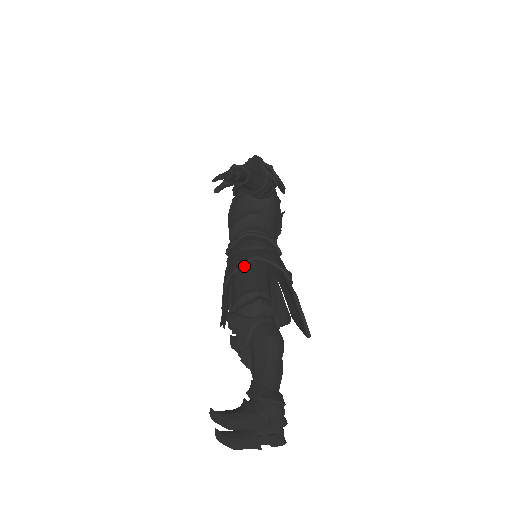
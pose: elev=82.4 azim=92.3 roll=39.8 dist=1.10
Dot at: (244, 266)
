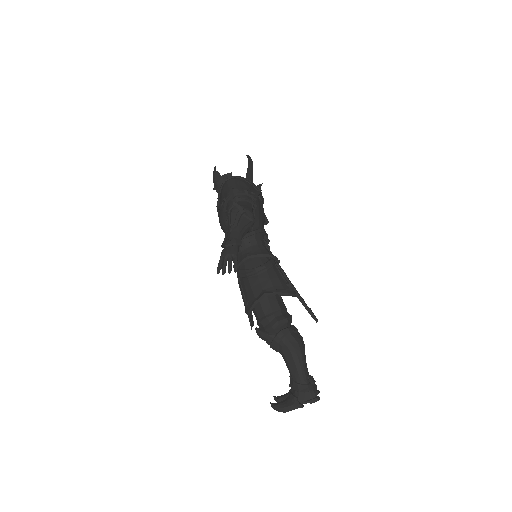
Dot at: occluded
